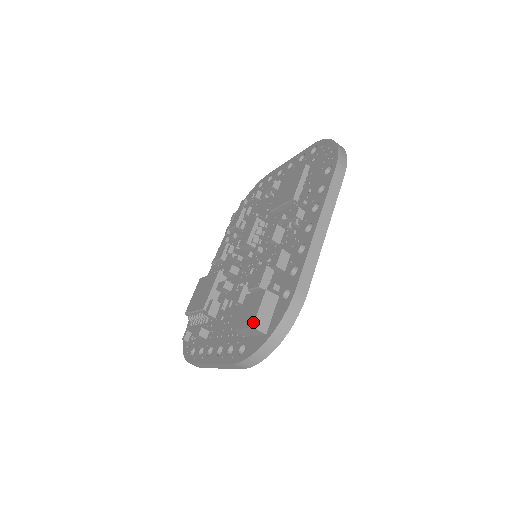
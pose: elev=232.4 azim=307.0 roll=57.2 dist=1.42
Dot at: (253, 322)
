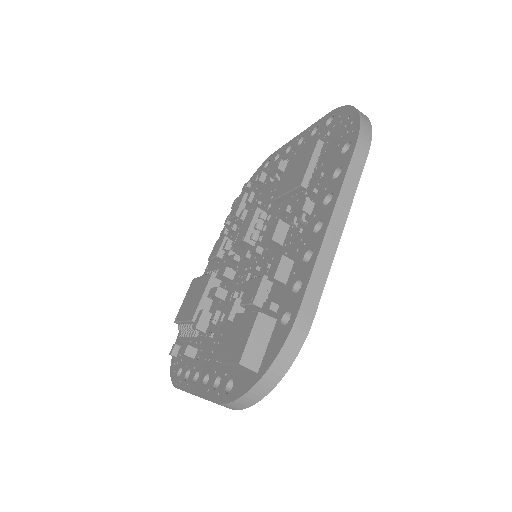
Dot at: (240, 357)
